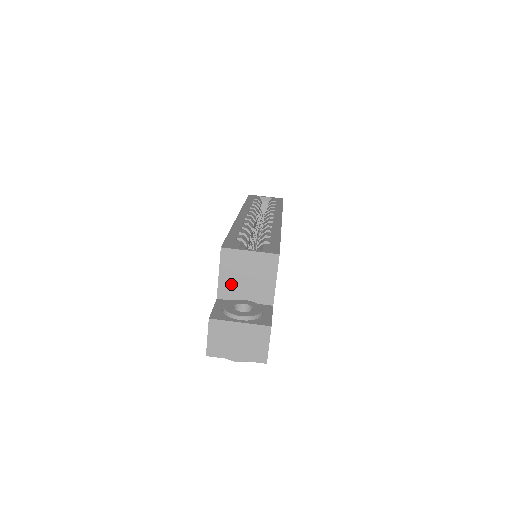
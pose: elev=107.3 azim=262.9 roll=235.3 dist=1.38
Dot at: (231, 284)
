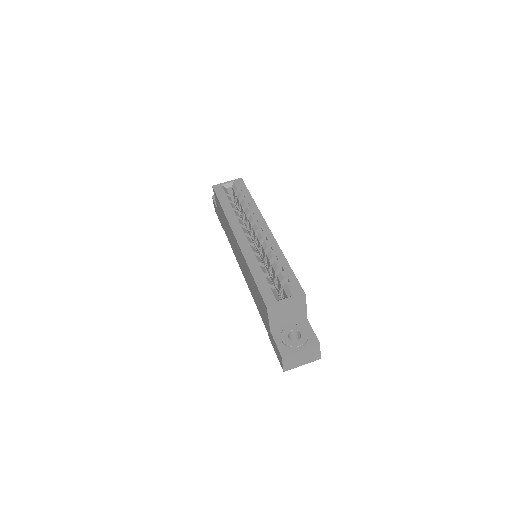
Dot at: (278, 321)
